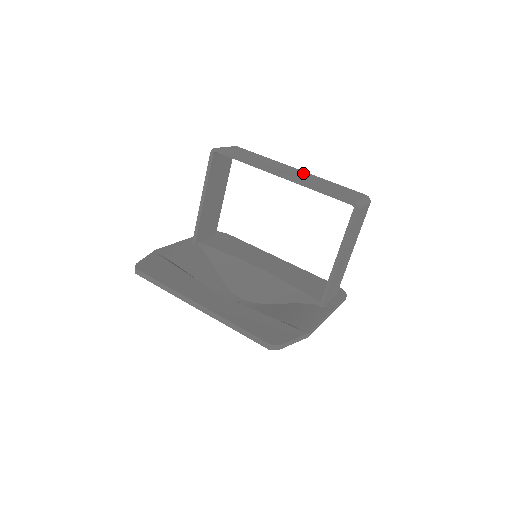
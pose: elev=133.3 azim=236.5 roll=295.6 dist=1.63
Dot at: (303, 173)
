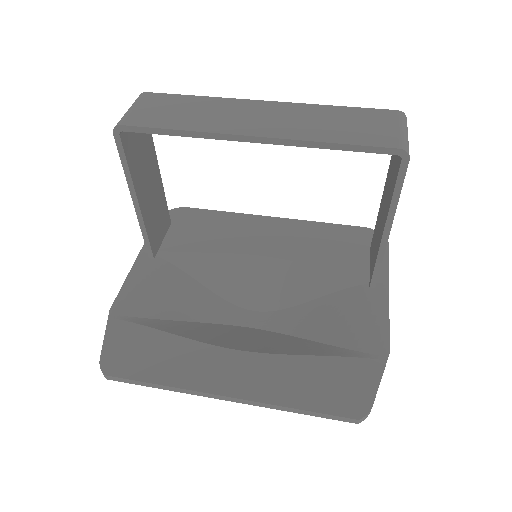
Dot at: (281, 109)
